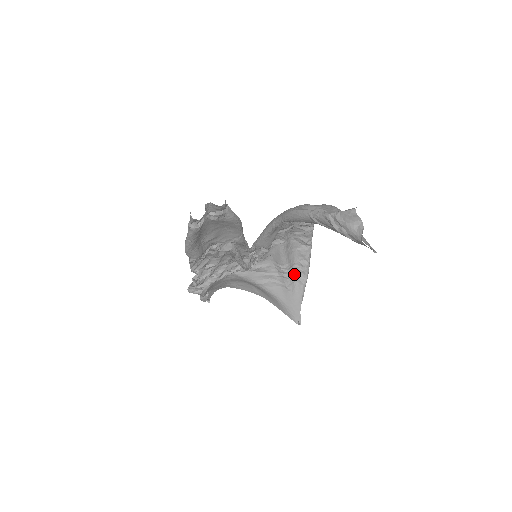
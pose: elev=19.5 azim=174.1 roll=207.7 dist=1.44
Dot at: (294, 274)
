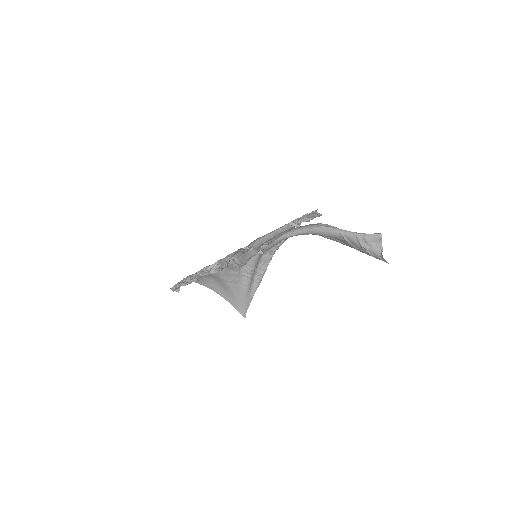
Dot at: (254, 276)
